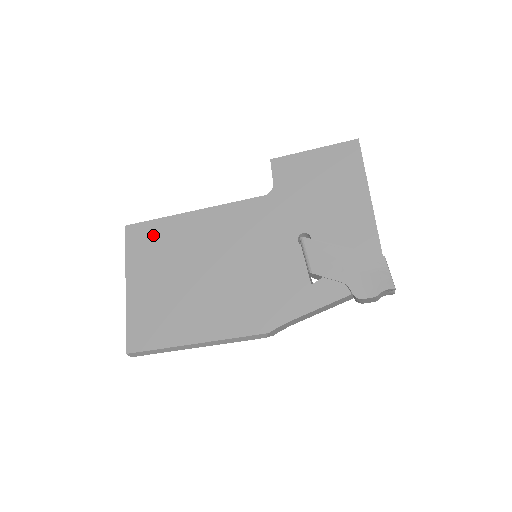
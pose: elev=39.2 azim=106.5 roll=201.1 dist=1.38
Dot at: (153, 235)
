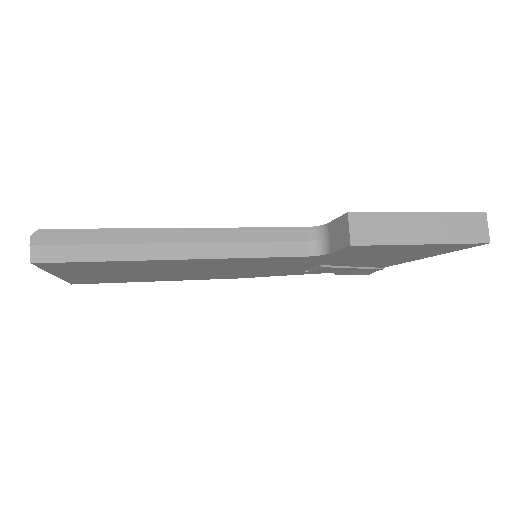
Dot at: (99, 266)
